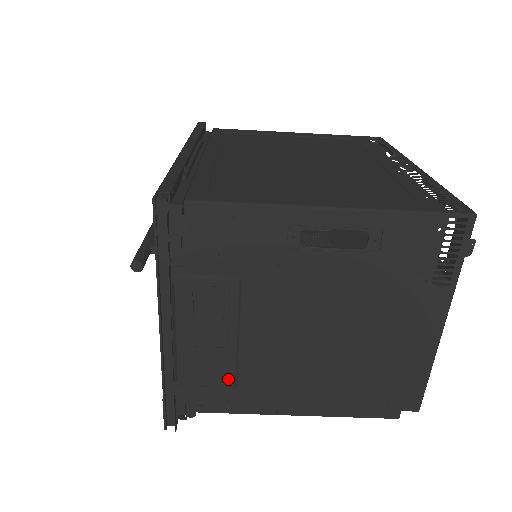
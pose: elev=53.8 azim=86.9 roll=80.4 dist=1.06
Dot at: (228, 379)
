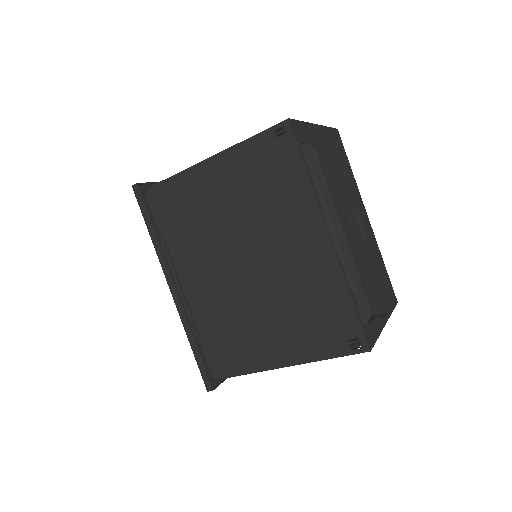
Dot at: occluded
